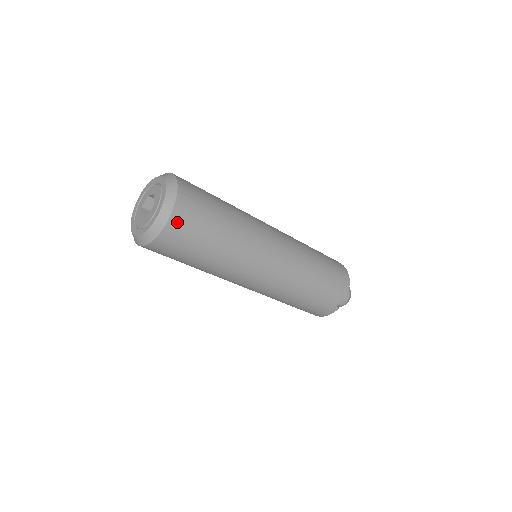
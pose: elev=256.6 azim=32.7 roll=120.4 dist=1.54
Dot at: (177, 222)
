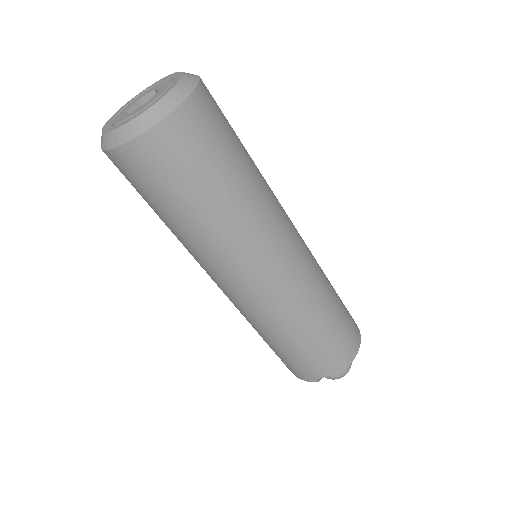
Dot at: (155, 144)
